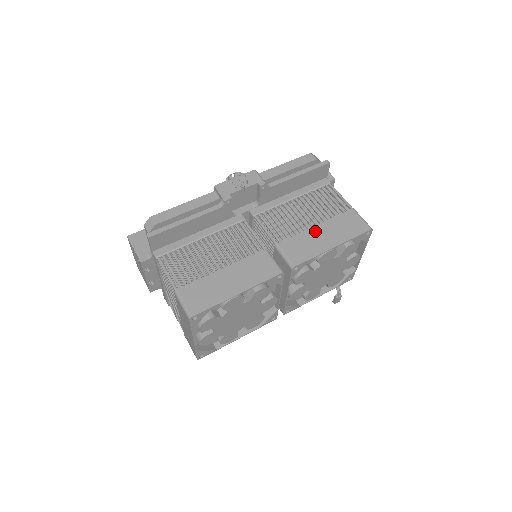
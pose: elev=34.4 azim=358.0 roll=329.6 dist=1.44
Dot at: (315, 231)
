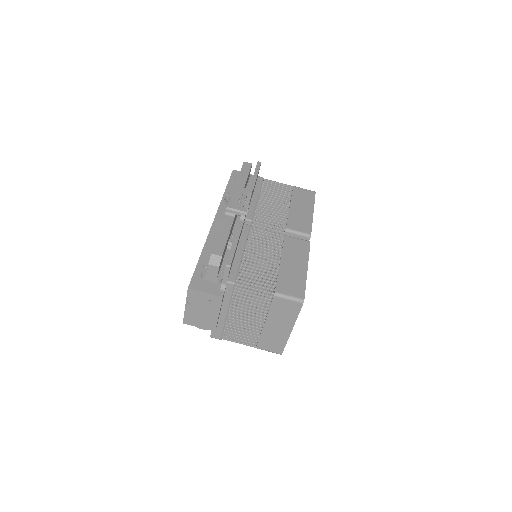
Dot at: (294, 209)
